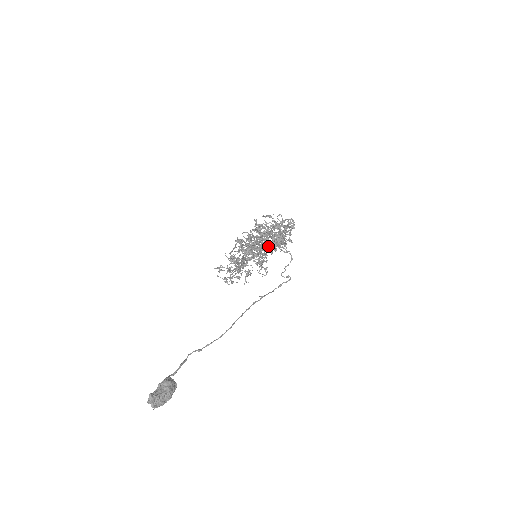
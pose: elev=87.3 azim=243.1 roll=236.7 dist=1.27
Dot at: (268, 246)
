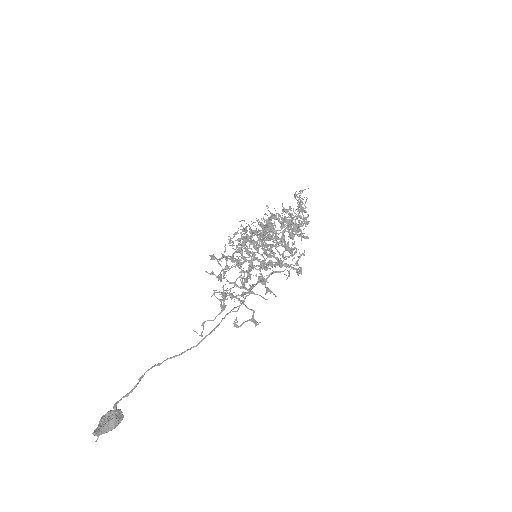
Dot at: occluded
